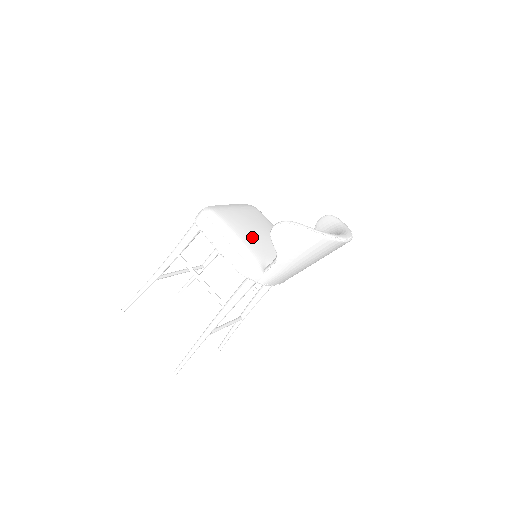
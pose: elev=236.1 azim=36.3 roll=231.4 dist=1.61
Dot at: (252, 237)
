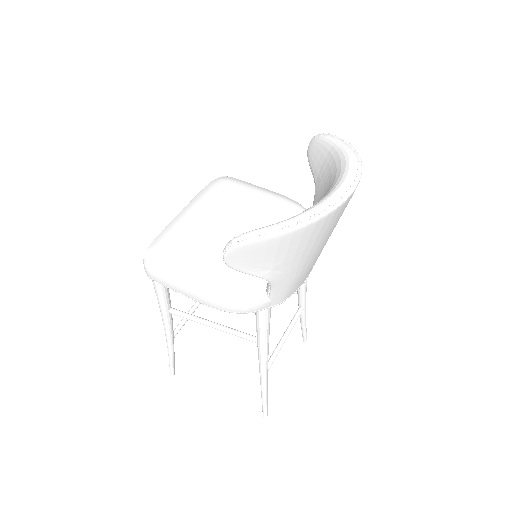
Dot at: occluded
